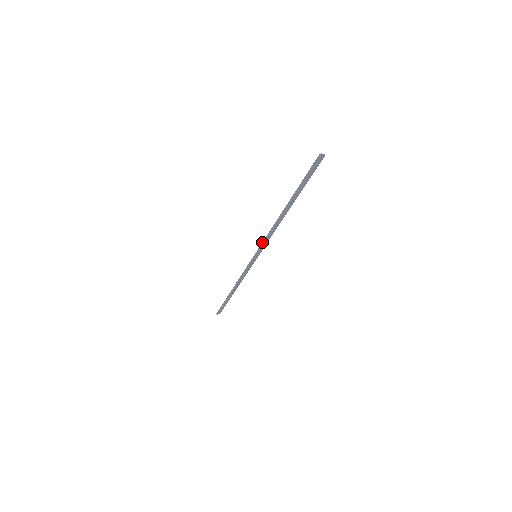
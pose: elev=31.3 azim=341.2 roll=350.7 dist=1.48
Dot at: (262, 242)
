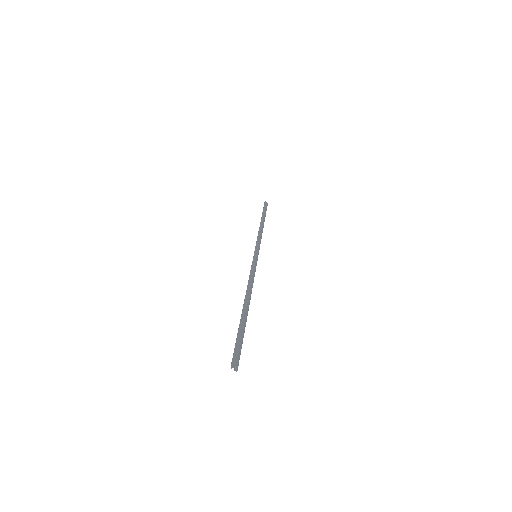
Dot at: (251, 267)
